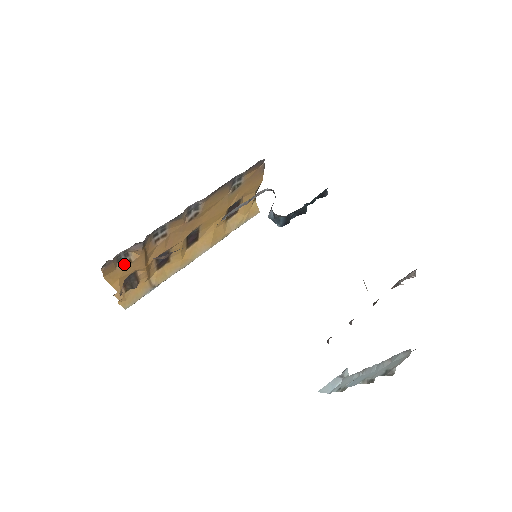
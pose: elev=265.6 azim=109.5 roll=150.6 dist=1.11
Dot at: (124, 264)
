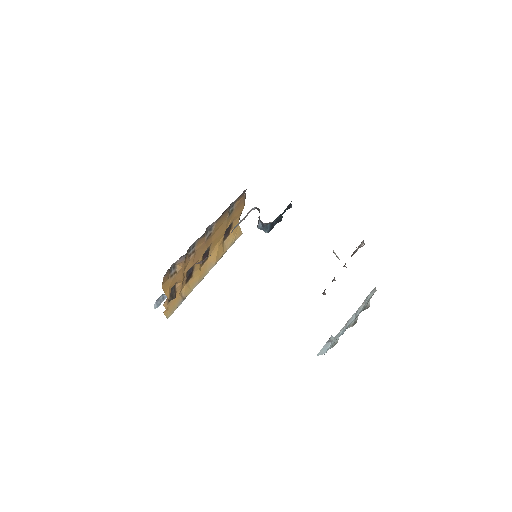
Dot at: (172, 275)
